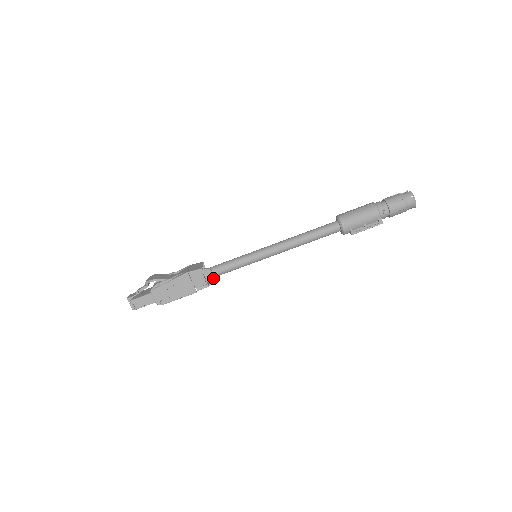
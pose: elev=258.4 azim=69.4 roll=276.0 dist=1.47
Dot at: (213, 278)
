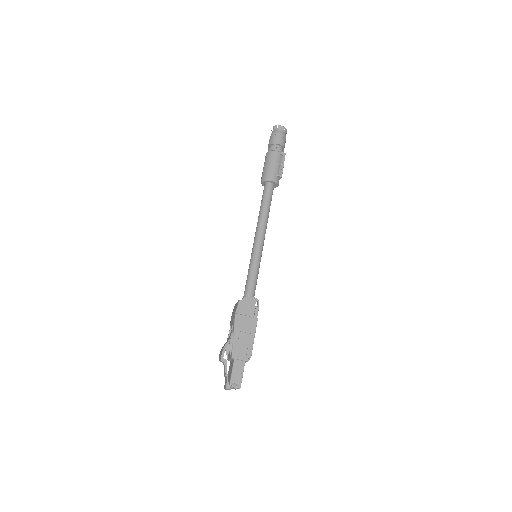
Dot at: (253, 299)
